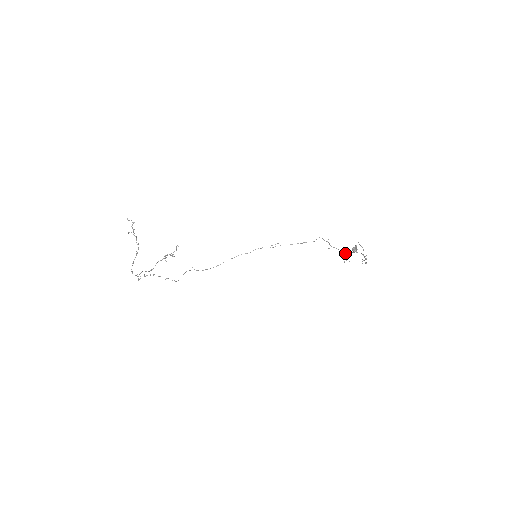
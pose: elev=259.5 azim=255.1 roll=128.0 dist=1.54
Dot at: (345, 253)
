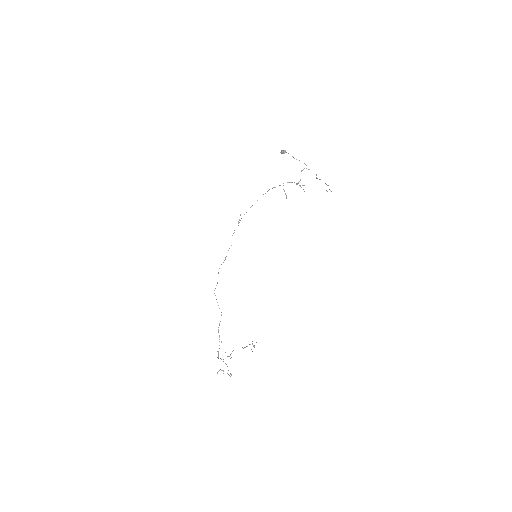
Dot at: (298, 183)
